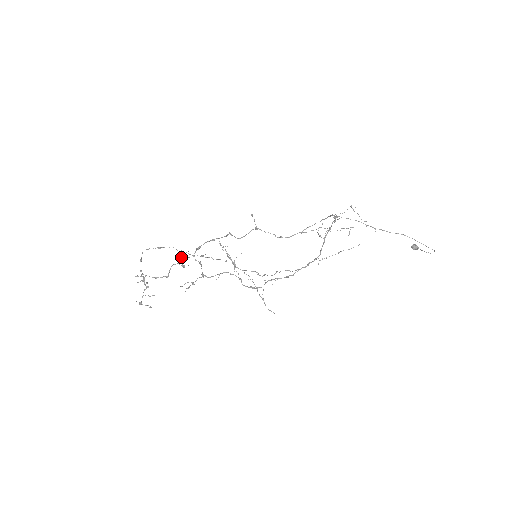
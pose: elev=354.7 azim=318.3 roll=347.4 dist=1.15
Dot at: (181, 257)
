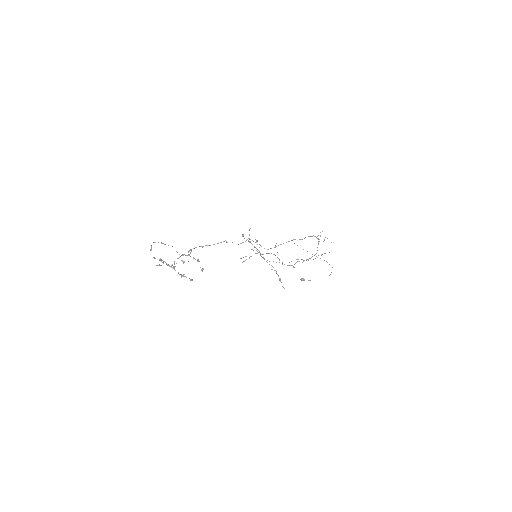
Dot at: occluded
